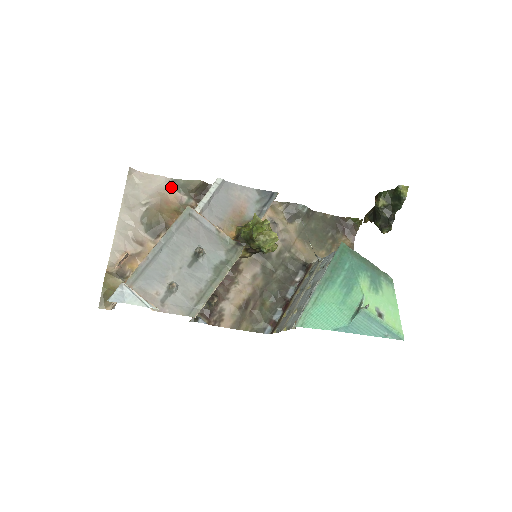
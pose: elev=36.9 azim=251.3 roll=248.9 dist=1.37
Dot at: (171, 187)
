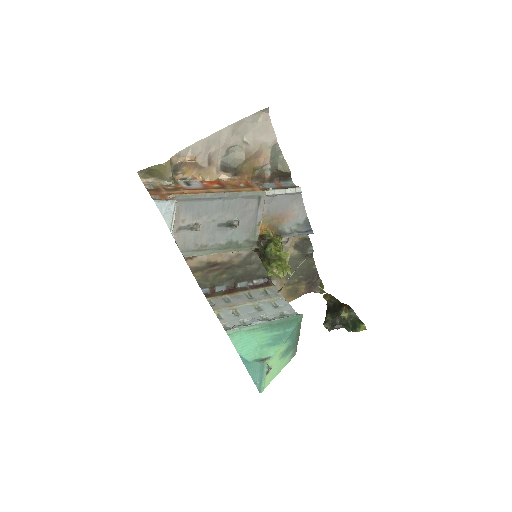
Dot at: (271, 150)
